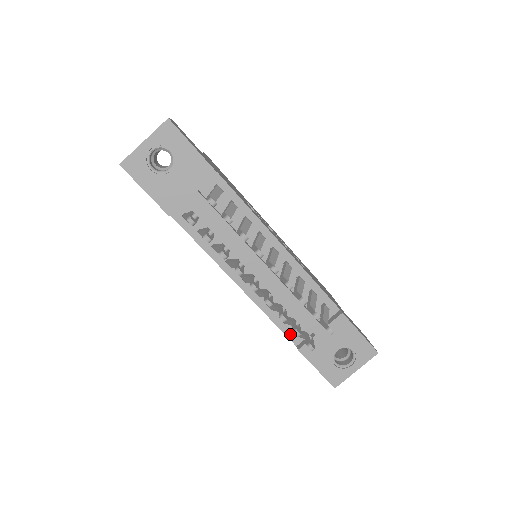
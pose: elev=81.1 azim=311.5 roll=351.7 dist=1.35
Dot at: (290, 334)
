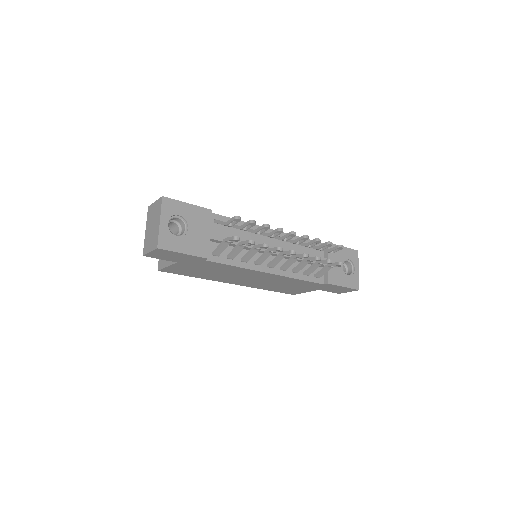
Dot at: (316, 280)
